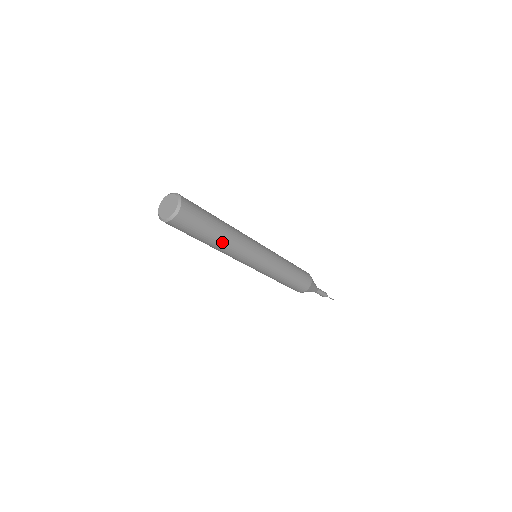
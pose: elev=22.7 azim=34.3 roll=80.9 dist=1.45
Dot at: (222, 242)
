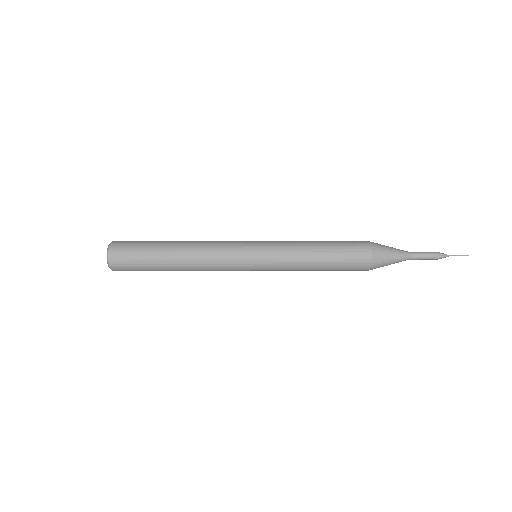
Dot at: (180, 245)
